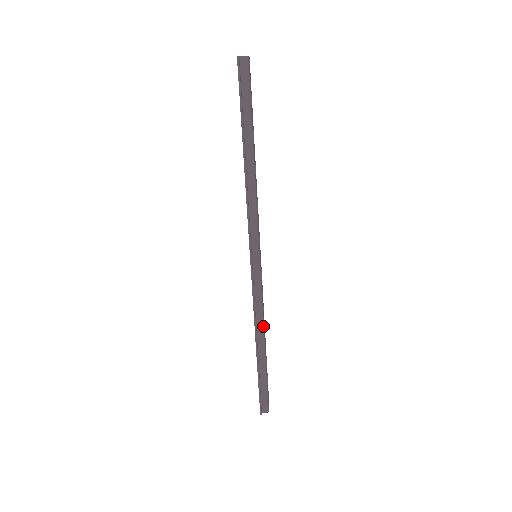
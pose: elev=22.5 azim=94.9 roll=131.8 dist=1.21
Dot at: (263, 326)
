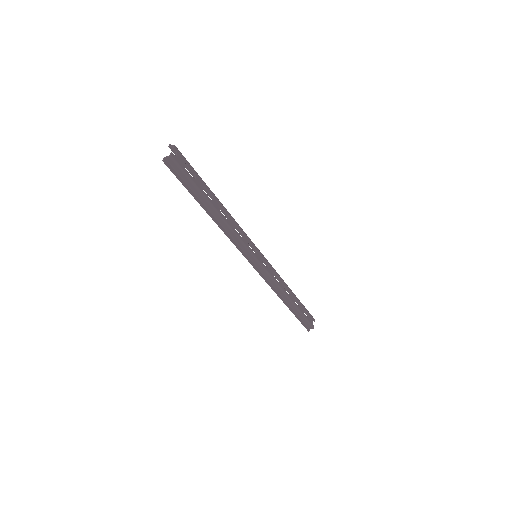
Dot at: (283, 291)
